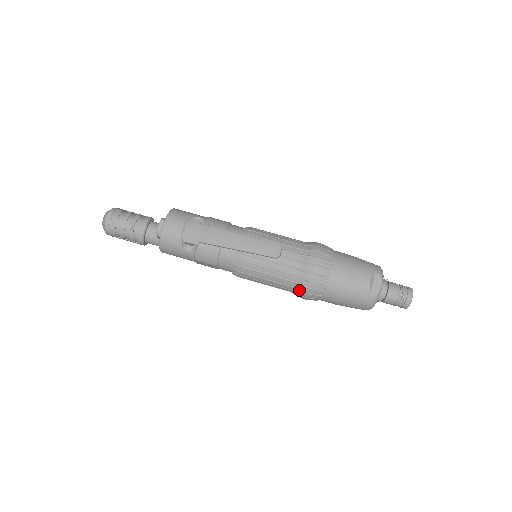
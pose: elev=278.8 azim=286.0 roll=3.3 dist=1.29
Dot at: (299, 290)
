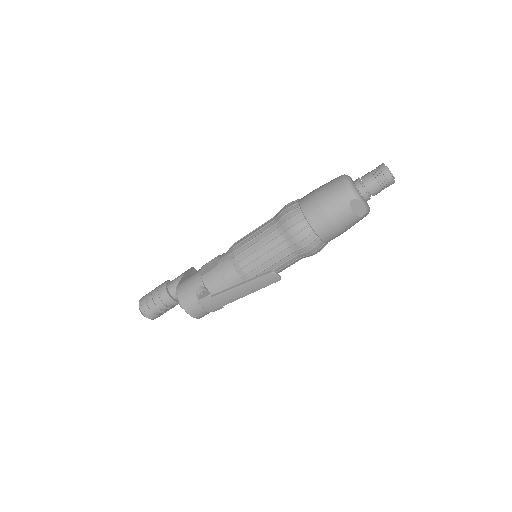
Dot at: occluded
